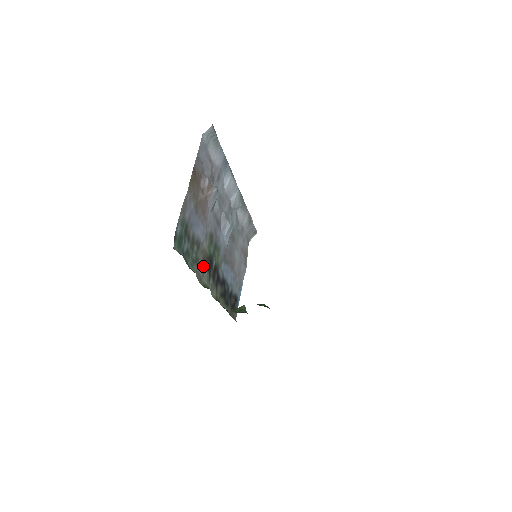
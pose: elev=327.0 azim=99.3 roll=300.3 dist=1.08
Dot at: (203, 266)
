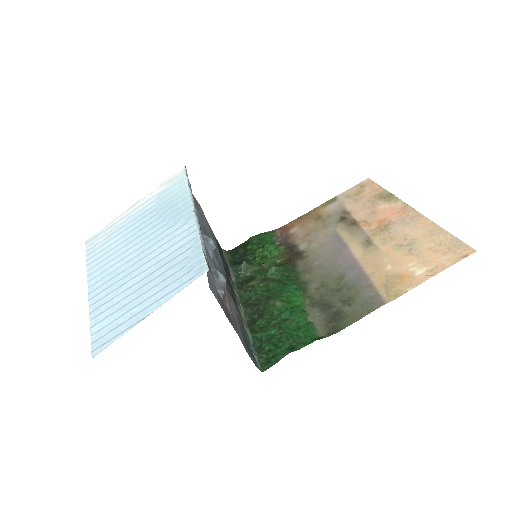
Dot at: (239, 312)
